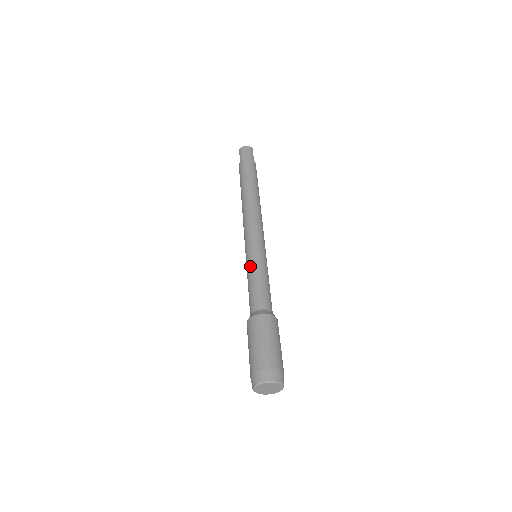
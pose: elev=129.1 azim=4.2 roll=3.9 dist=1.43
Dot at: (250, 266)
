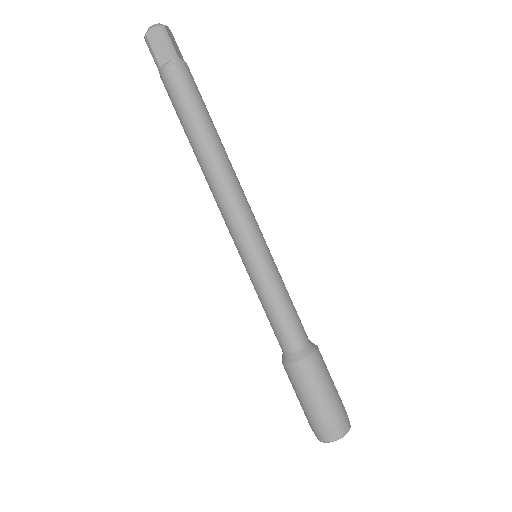
Dot at: (255, 286)
